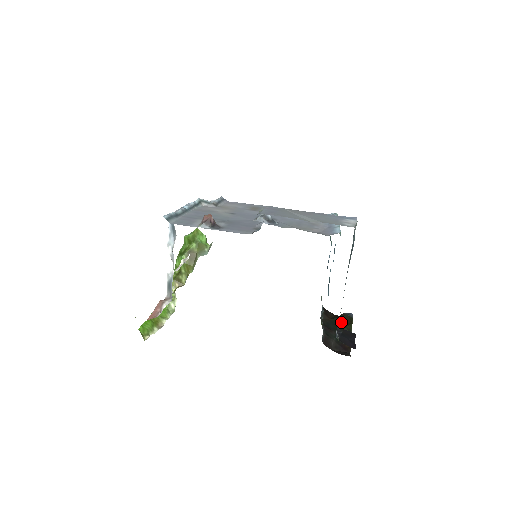
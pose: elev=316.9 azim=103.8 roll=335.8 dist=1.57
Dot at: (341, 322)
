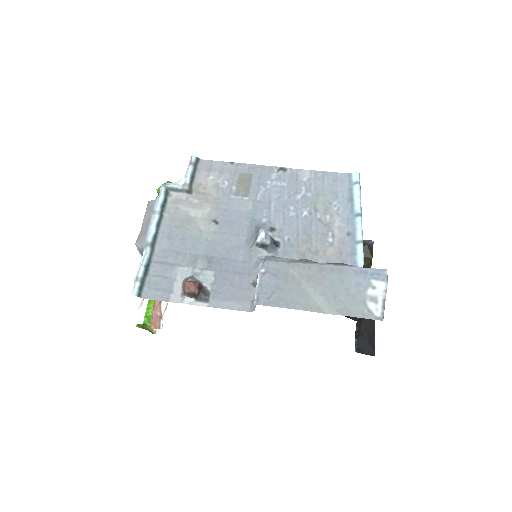
Dot at: occluded
